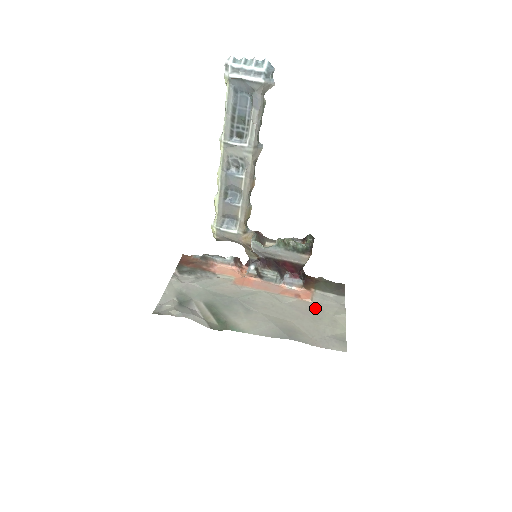
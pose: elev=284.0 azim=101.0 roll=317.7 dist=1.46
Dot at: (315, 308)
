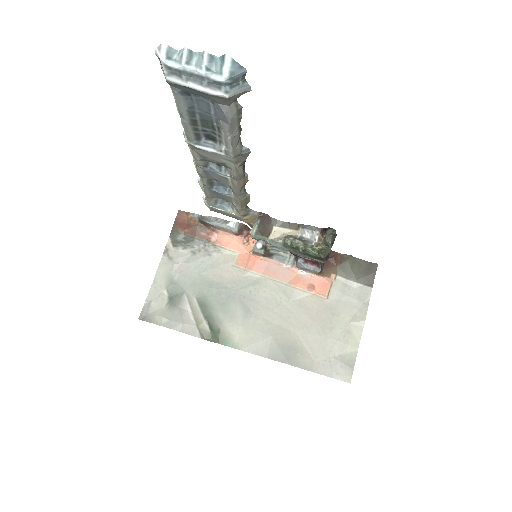
Dot at: (329, 309)
